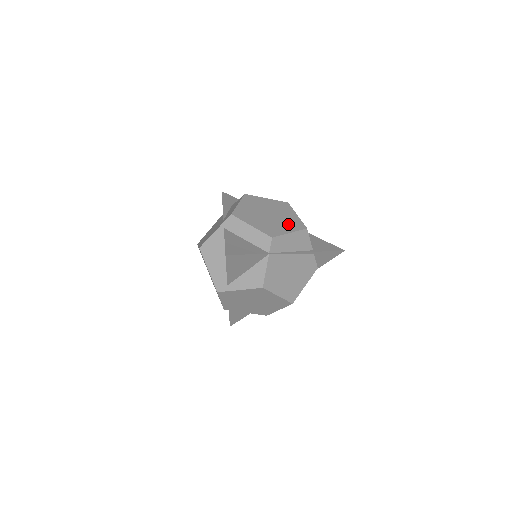
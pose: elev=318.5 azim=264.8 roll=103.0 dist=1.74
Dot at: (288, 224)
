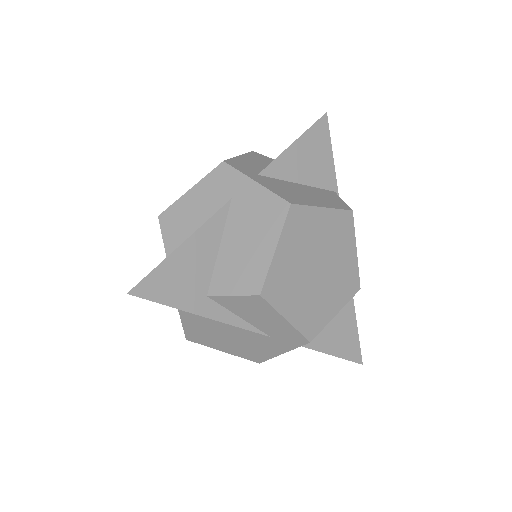
Dot at: (342, 243)
